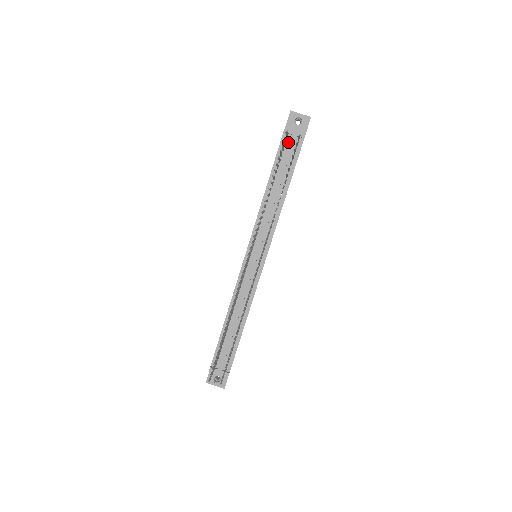
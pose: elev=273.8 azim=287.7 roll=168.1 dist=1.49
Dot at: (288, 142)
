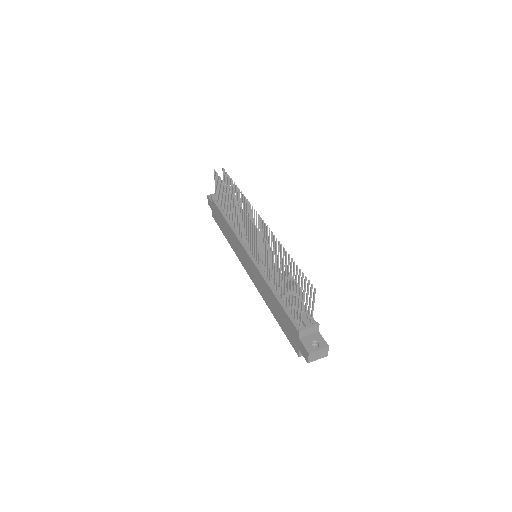
Dot at: occluded
